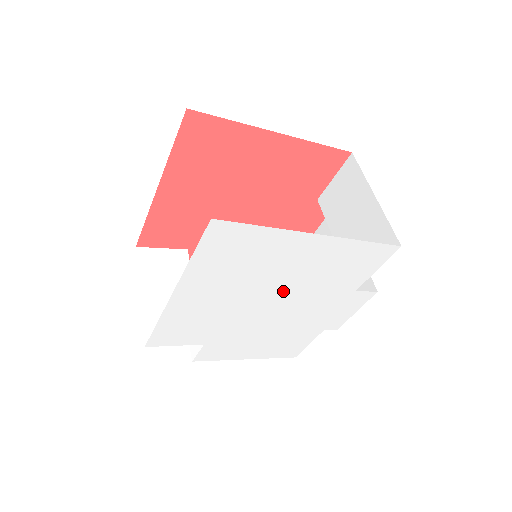
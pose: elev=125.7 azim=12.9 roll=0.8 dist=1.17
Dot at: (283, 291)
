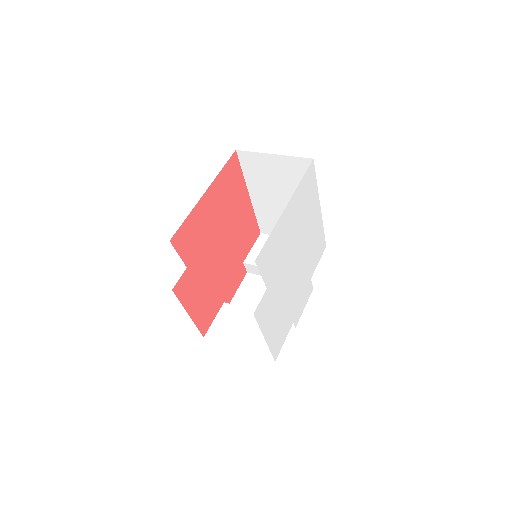
Dot at: (302, 250)
